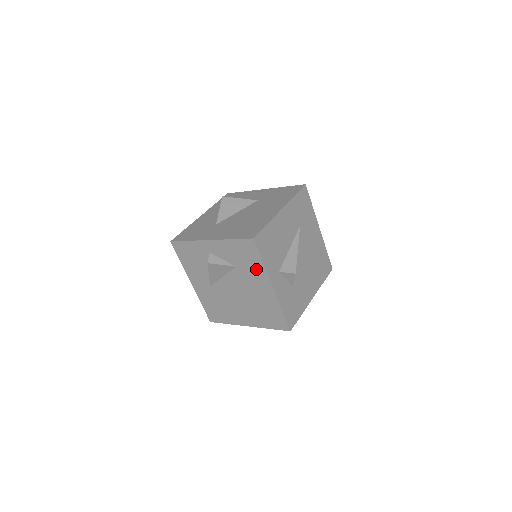
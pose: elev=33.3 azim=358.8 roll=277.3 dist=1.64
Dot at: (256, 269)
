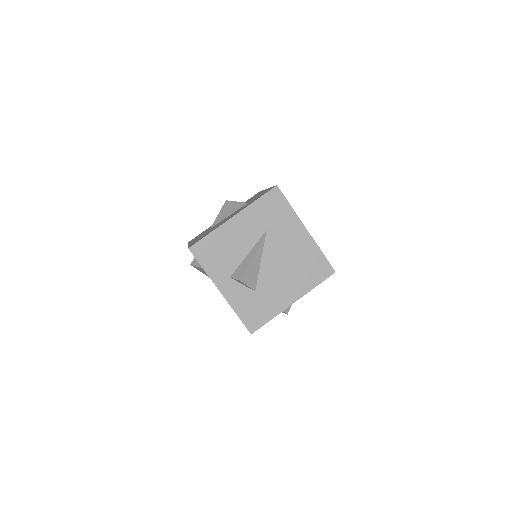
Dot at: occluded
